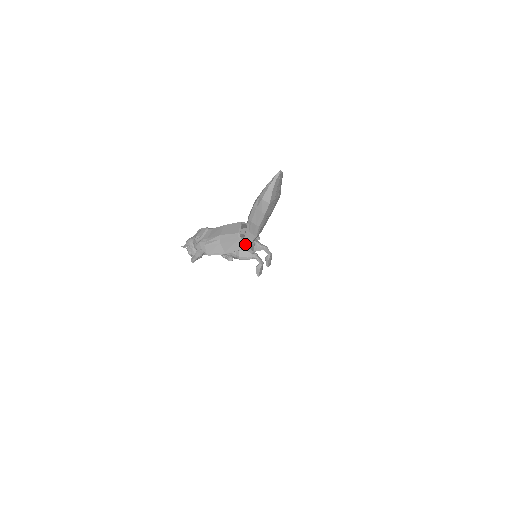
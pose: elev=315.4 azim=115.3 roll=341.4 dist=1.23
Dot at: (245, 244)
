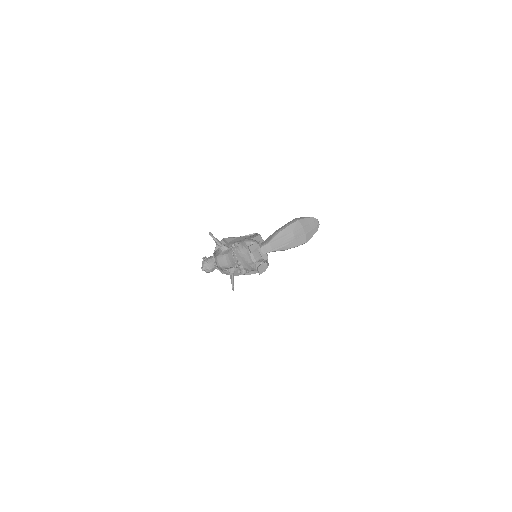
Dot at: occluded
